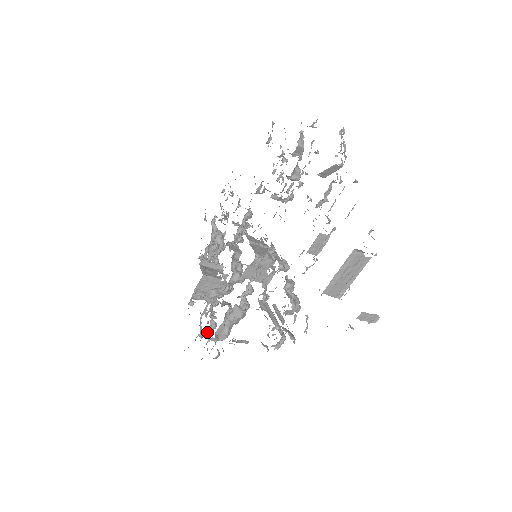
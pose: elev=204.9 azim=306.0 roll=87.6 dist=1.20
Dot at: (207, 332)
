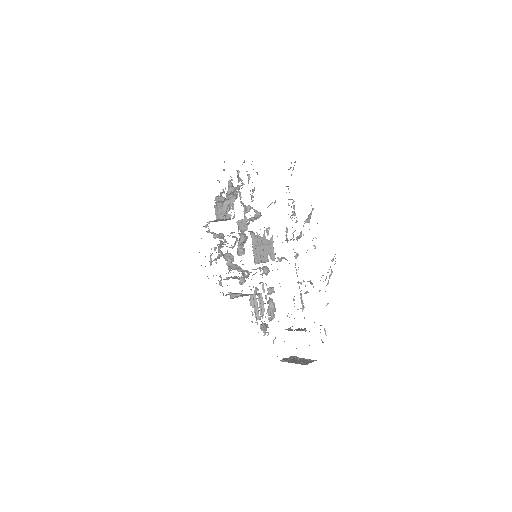
Dot at: (215, 260)
